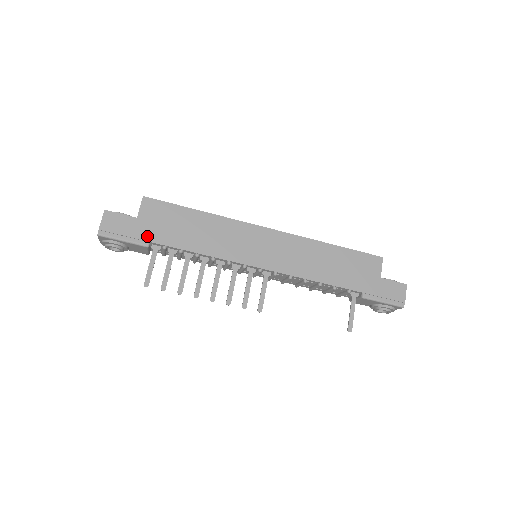
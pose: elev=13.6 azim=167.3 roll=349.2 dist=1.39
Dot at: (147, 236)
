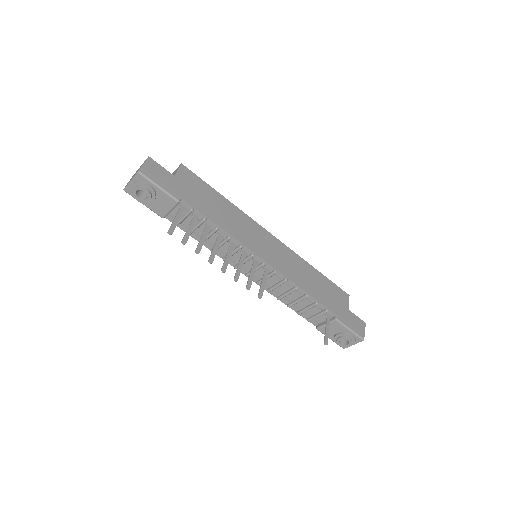
Dot at: (180, 193)
